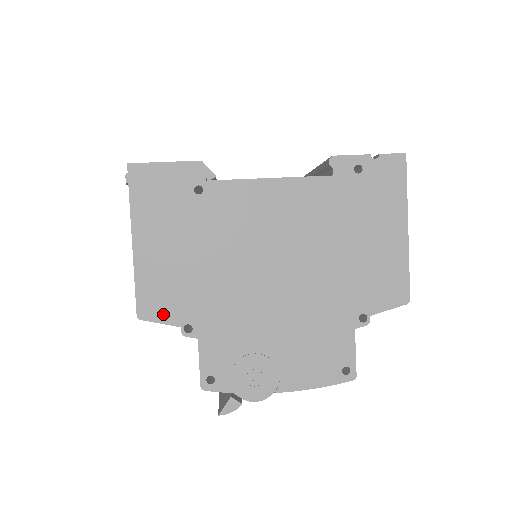
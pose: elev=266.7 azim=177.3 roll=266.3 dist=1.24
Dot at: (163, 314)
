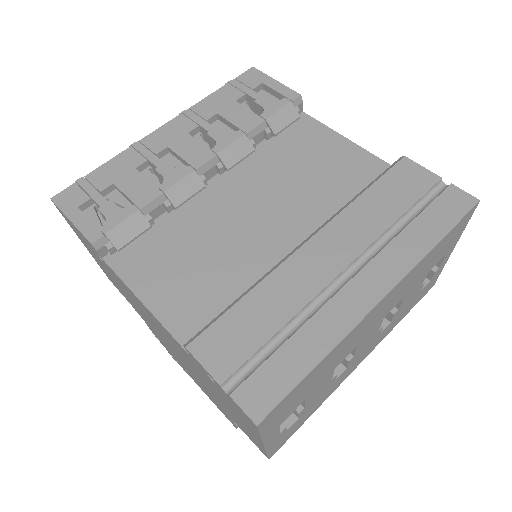
Dot at: (120, 292)
